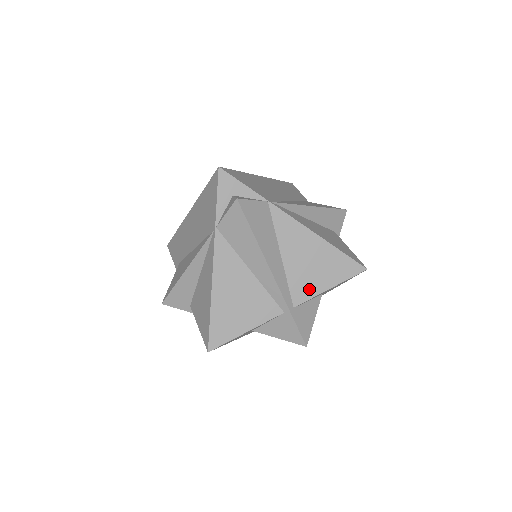
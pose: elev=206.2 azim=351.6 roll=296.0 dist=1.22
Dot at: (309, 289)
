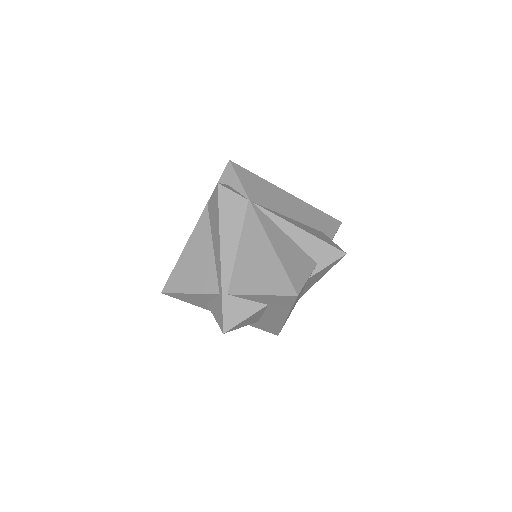
Dot at: (245, 286)
